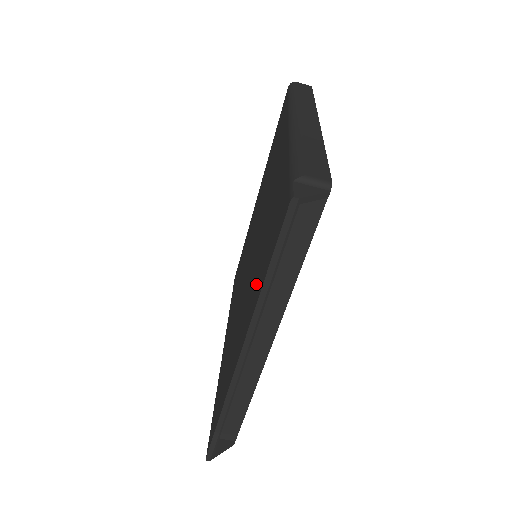
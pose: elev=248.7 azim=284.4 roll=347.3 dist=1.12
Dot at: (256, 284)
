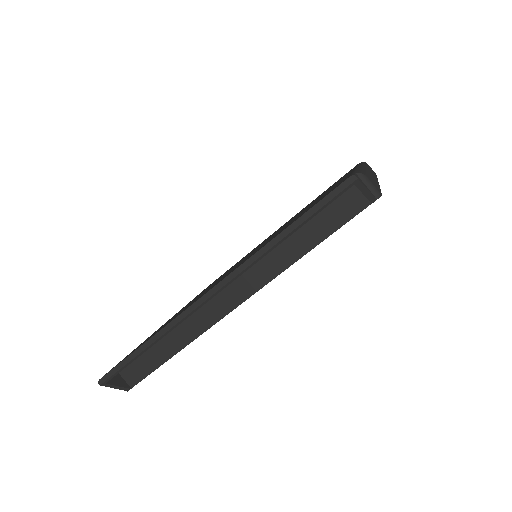
Dot at: (263, 245)
